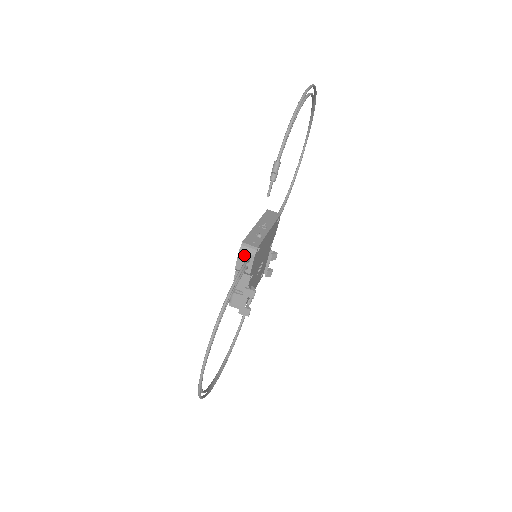
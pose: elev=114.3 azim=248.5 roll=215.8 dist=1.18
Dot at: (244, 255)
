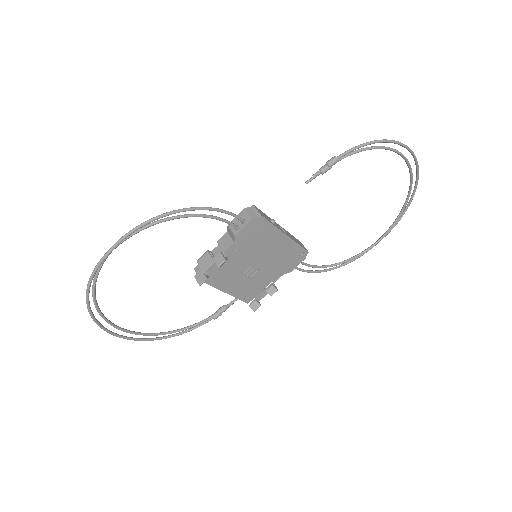
Dot at: (245, 214)
